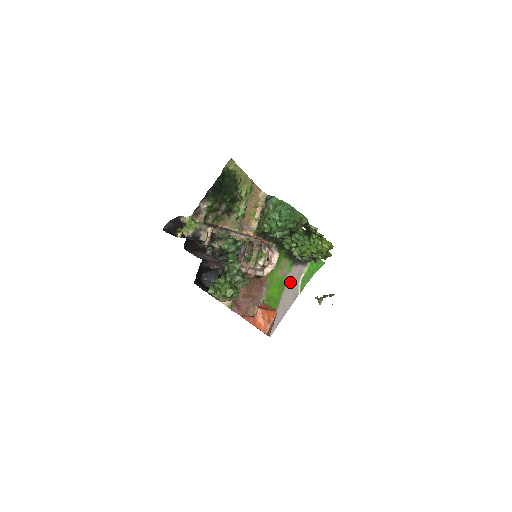
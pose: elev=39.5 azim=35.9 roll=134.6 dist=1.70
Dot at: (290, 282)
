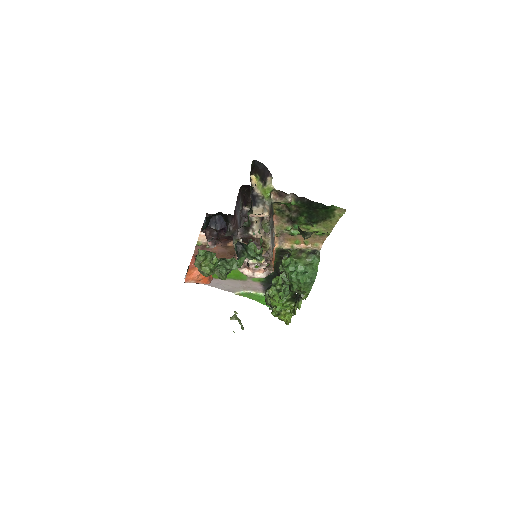
Dot at: (243, 283)
